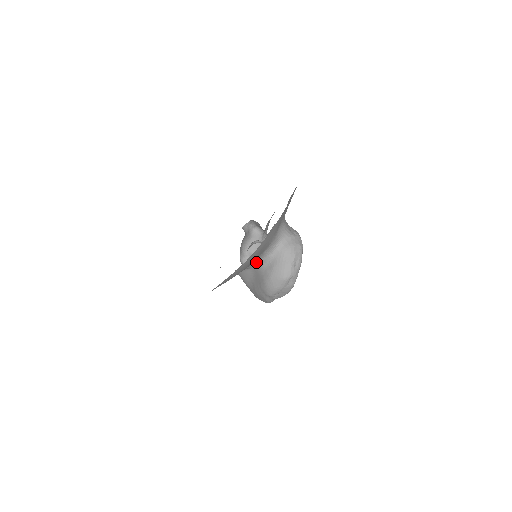
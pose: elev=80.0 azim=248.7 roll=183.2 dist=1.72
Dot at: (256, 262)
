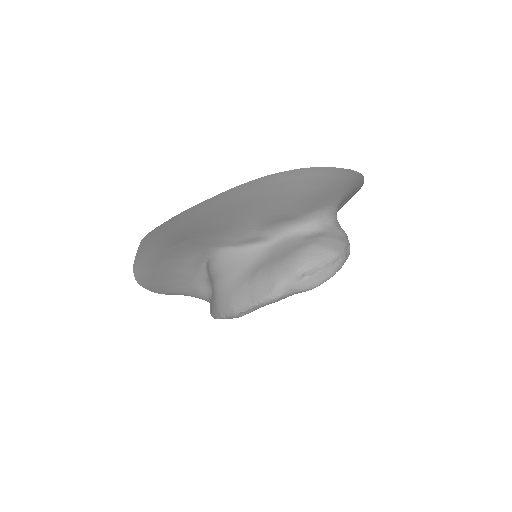
Dot at: (297, 224)
